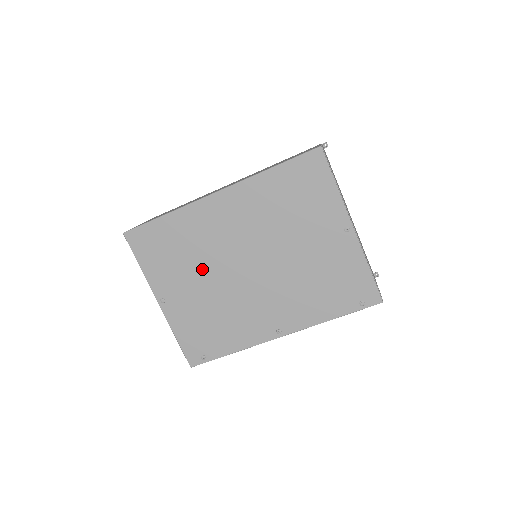
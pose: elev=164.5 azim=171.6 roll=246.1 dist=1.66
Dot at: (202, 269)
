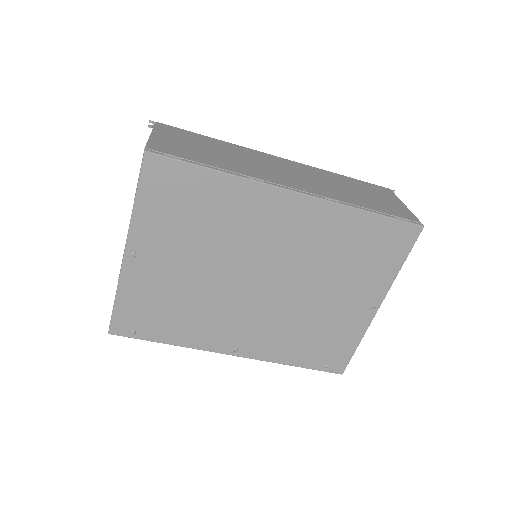
Dot at: (209, 253)
